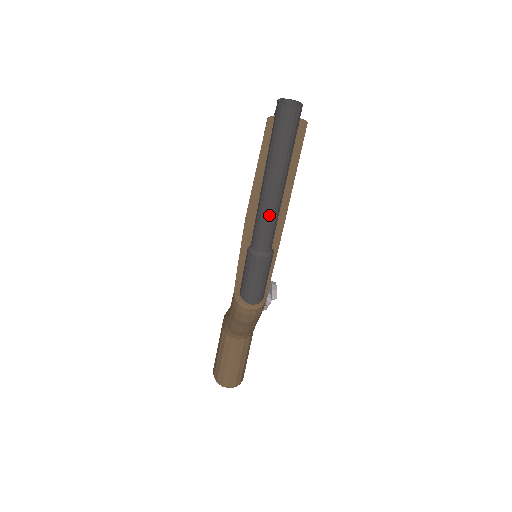
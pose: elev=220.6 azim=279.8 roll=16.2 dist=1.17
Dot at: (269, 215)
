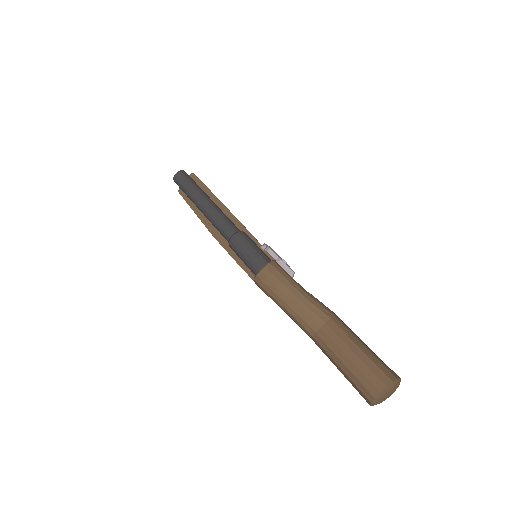
Dot at: (214, 216)
